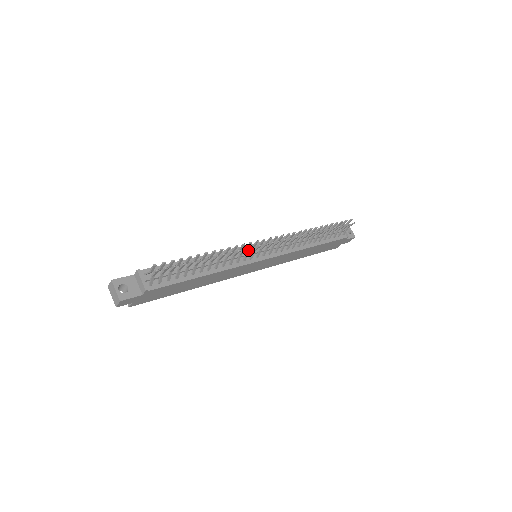
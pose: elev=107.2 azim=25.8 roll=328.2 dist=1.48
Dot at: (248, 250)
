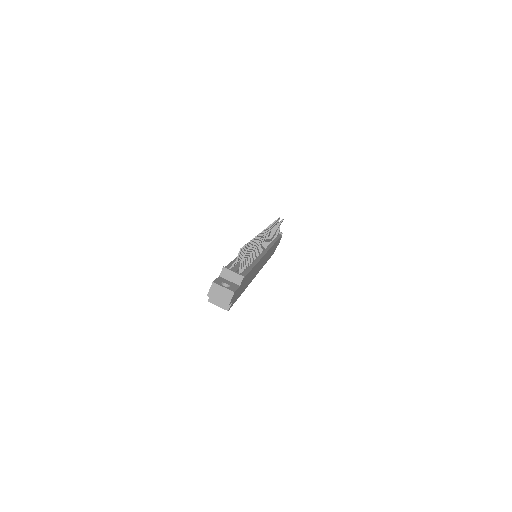
Dot at: occluded
